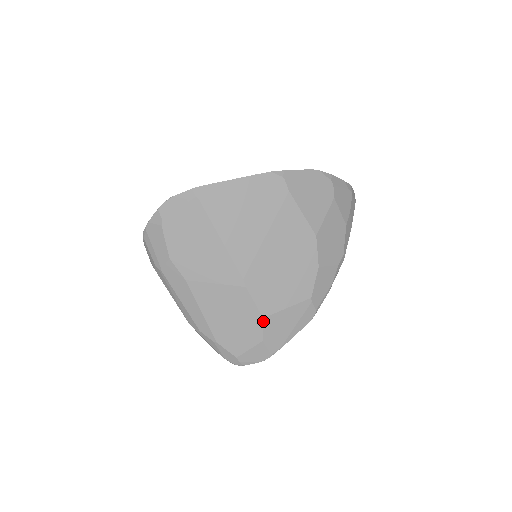
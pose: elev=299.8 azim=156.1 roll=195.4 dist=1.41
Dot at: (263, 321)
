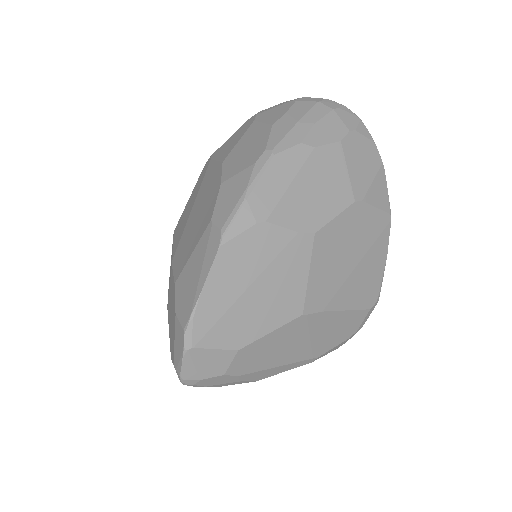
Dot at: (175, 288)
